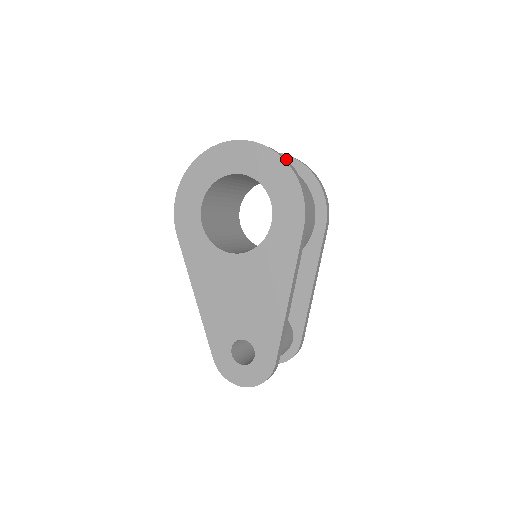
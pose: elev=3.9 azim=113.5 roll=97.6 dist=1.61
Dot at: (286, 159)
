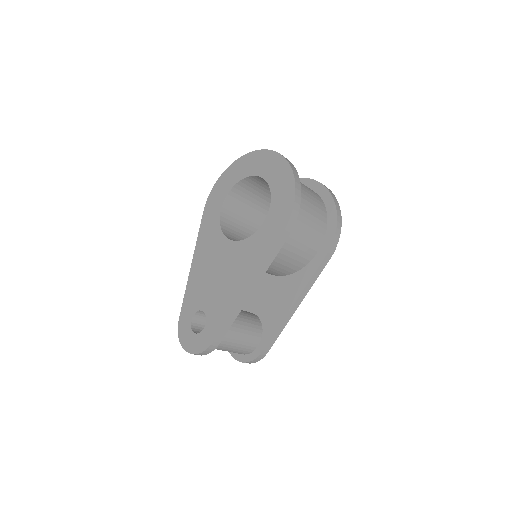
Dot at: (298, 177)
